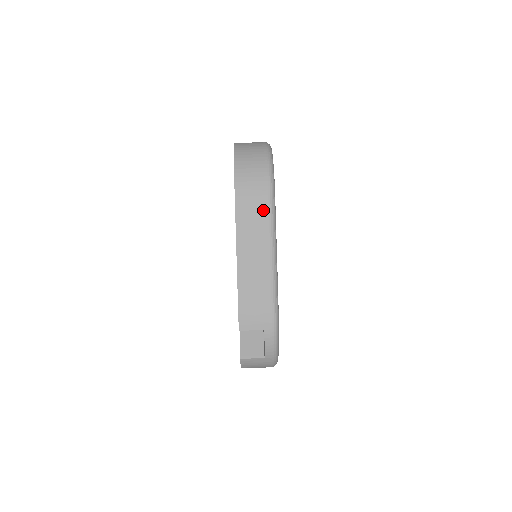
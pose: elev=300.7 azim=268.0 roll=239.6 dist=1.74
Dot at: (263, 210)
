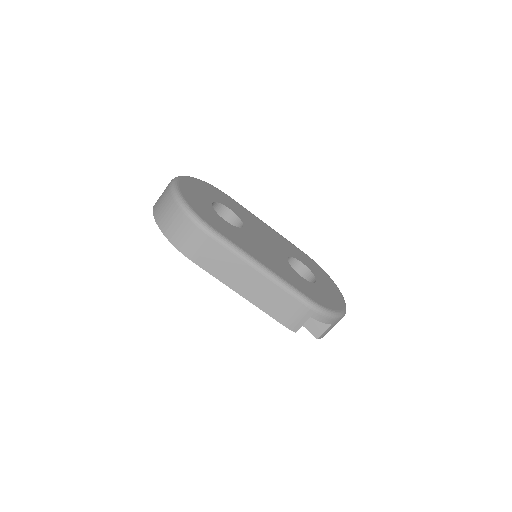
Dot at: (221, 251)
